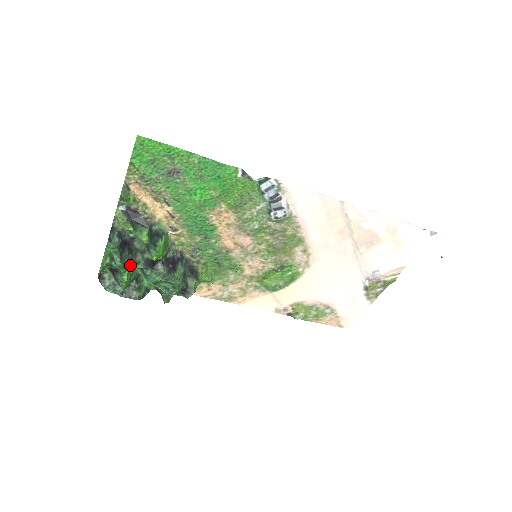
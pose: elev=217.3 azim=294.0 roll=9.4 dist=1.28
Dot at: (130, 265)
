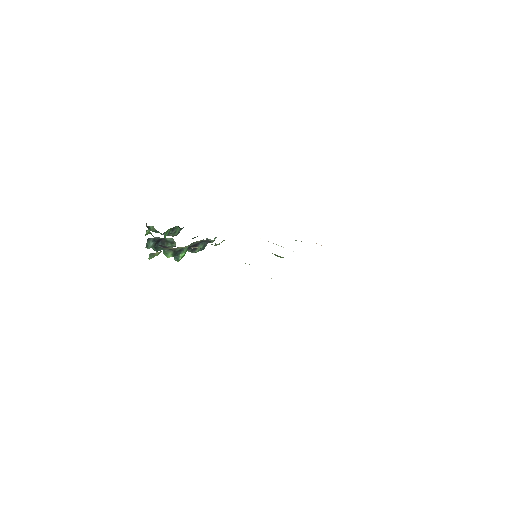
Dot at: occluded
